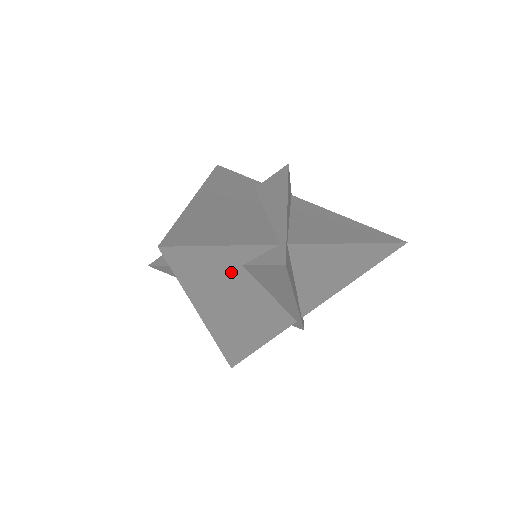
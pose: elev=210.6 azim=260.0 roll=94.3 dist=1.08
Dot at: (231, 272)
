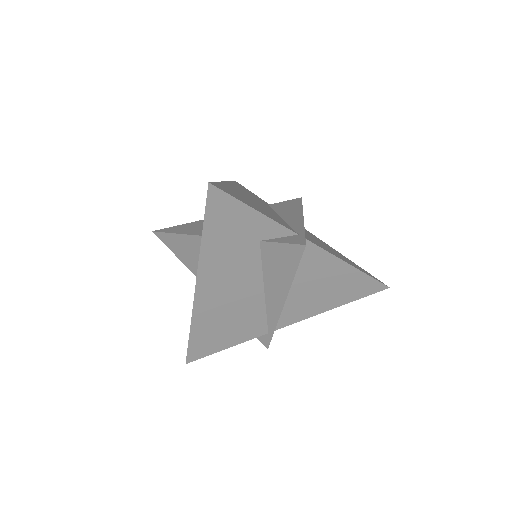
Dot at: (247, 244)
